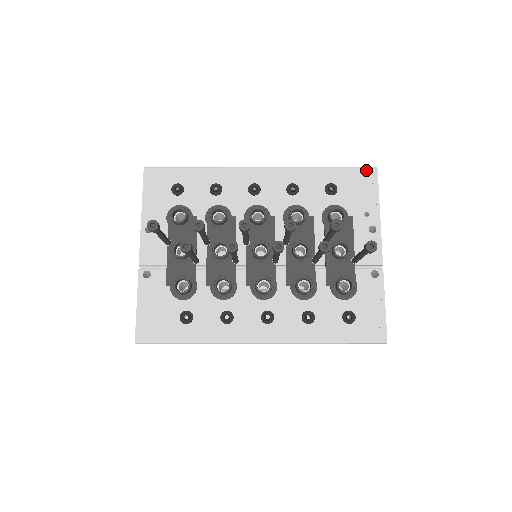
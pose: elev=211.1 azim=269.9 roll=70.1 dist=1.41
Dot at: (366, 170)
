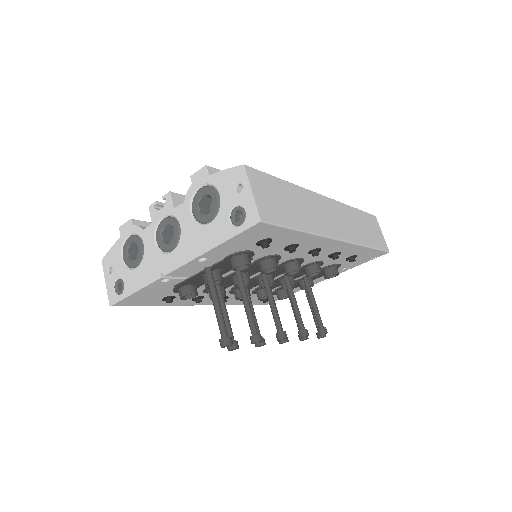
Dot at: (382, 253)
